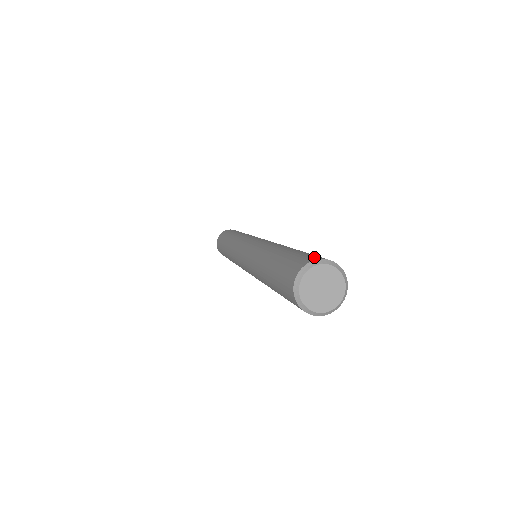
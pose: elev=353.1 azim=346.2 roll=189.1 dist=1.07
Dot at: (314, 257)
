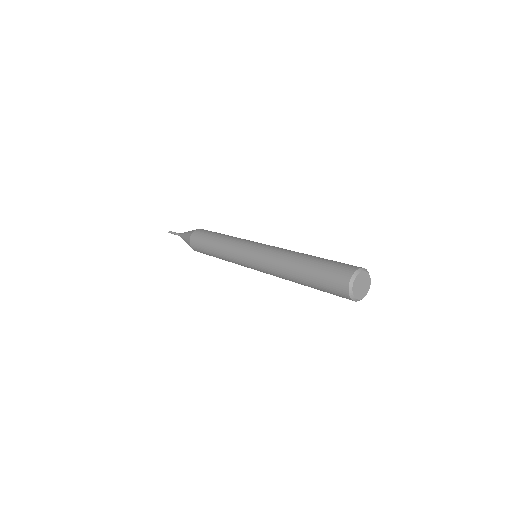
Dot at: (350, 268)
